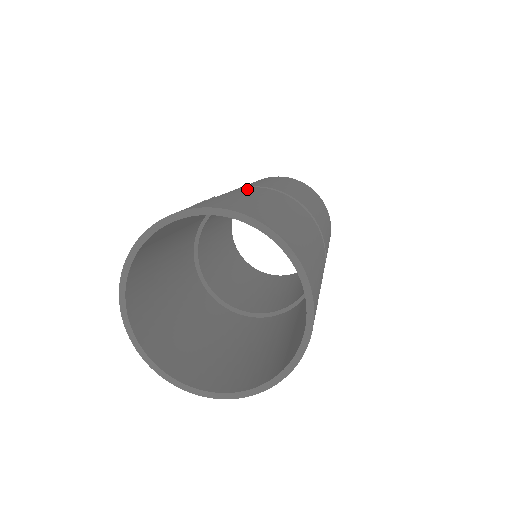
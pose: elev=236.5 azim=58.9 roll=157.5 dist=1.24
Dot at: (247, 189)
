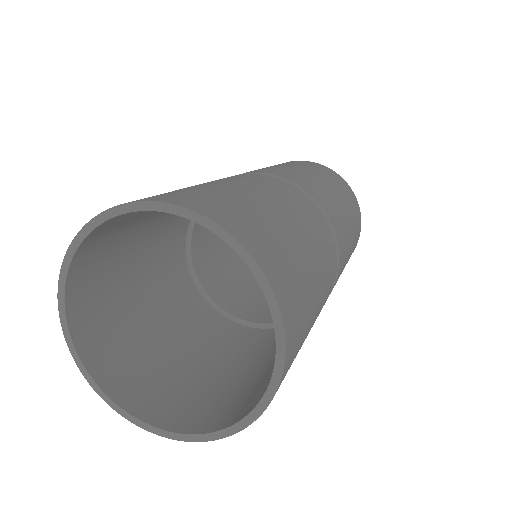
Dot at: (223, 178)
